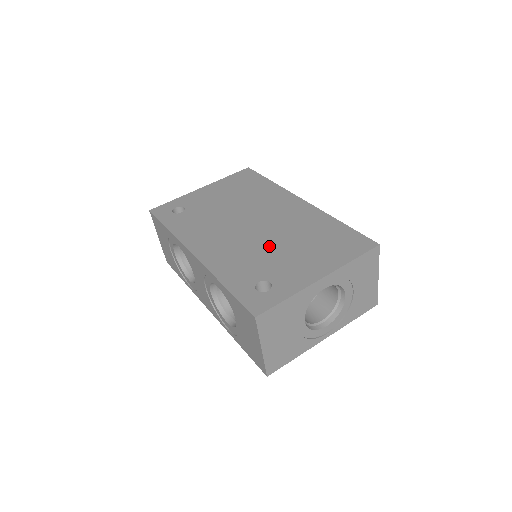
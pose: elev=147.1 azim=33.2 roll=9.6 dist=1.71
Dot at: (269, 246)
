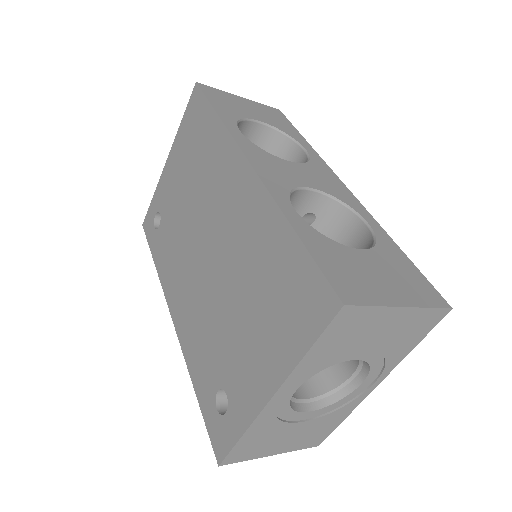
Dot at: (221, 305)
